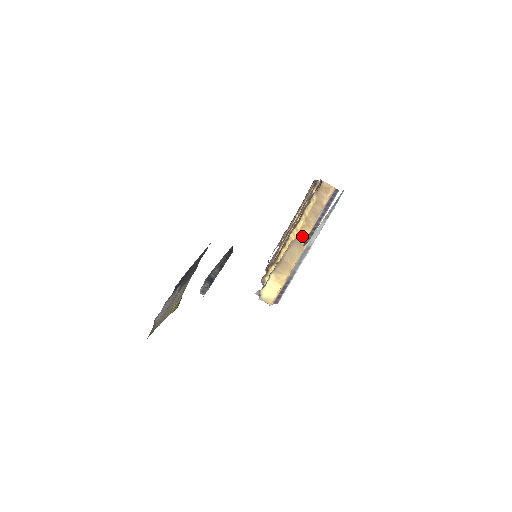
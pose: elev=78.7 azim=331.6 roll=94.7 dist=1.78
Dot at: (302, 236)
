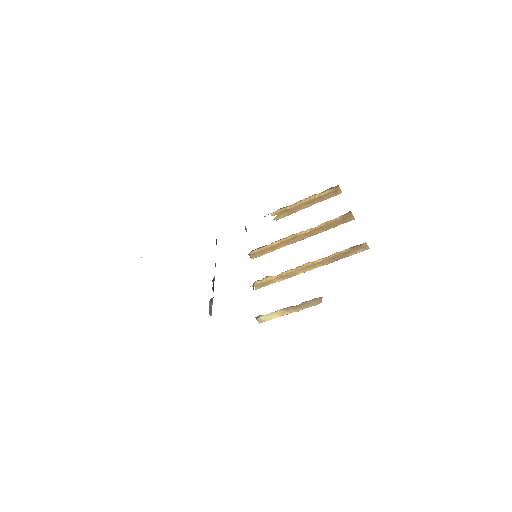
Dot at: (313, 267)
